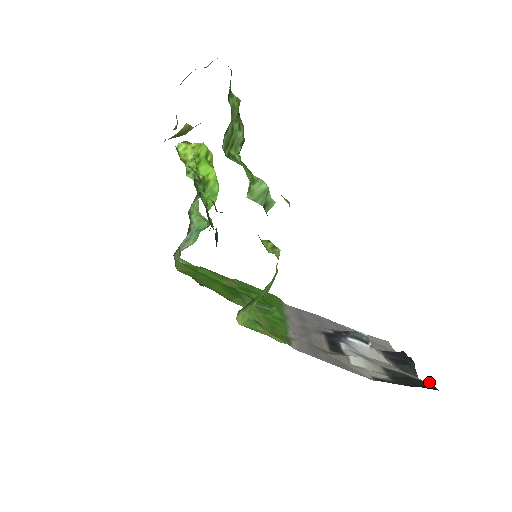
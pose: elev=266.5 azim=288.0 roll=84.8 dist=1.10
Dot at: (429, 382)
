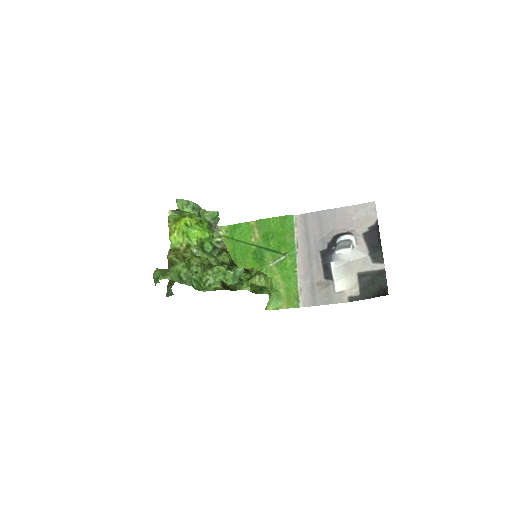
Dot at: (385, 277)
